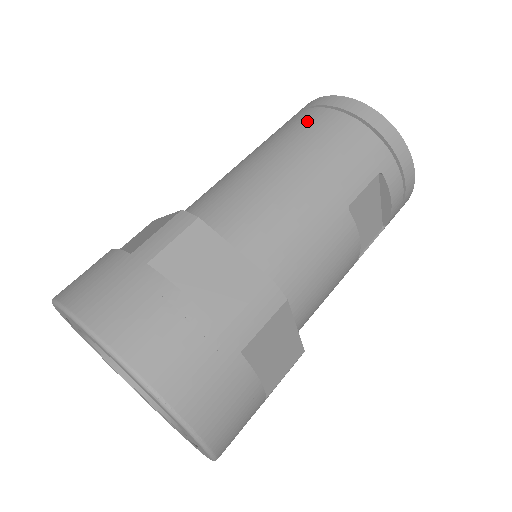
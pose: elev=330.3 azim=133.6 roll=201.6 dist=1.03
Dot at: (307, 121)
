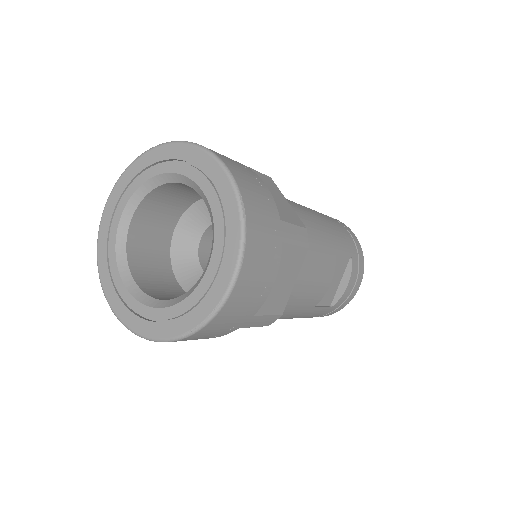
Dot at: occluded
